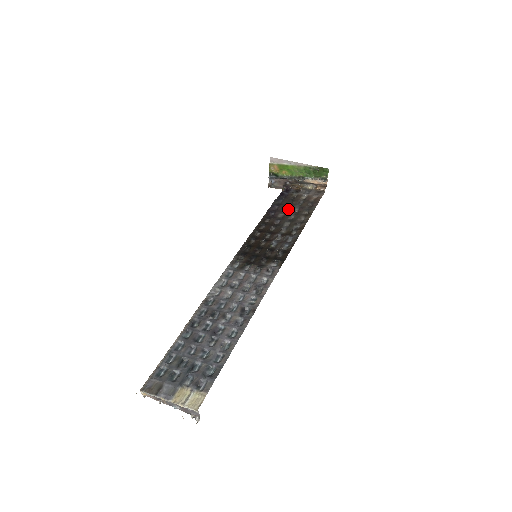
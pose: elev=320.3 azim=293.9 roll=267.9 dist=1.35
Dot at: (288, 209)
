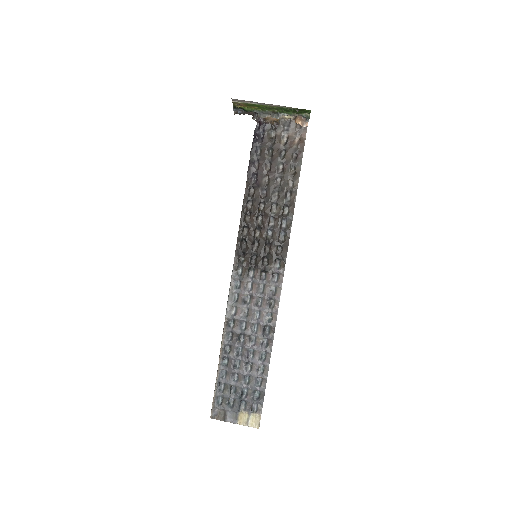
Dot at: (271, 168)
